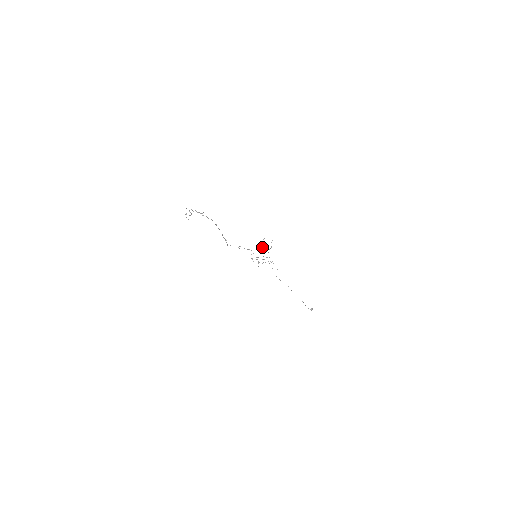
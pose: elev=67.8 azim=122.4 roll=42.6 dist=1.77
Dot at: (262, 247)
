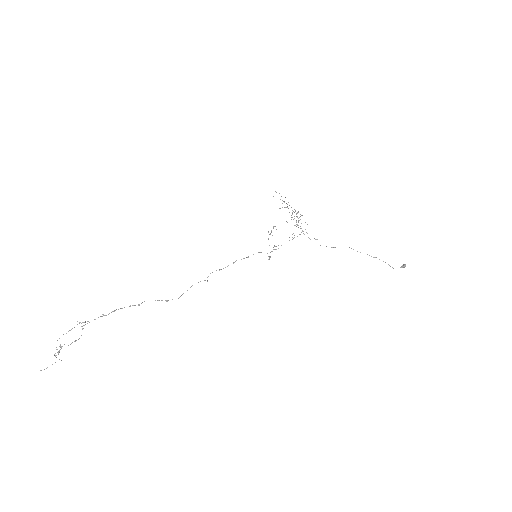
Dot at: (285, 207)
